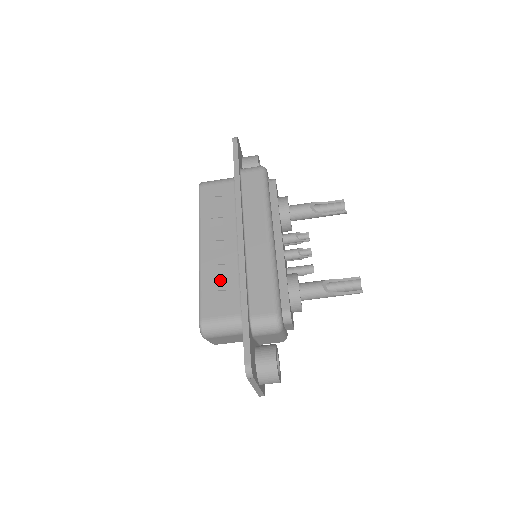
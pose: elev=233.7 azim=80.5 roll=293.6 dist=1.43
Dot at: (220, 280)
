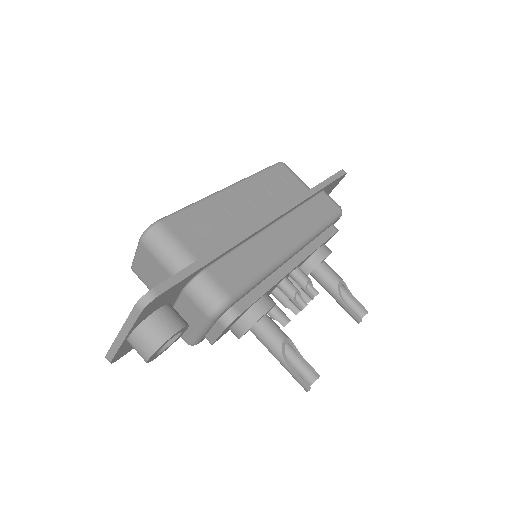
Dot at: (216, 221)
